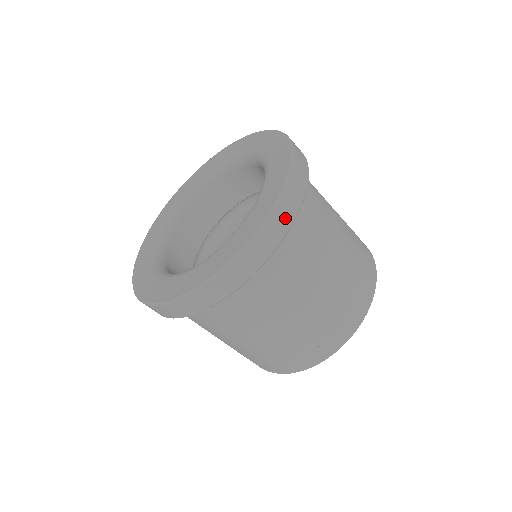
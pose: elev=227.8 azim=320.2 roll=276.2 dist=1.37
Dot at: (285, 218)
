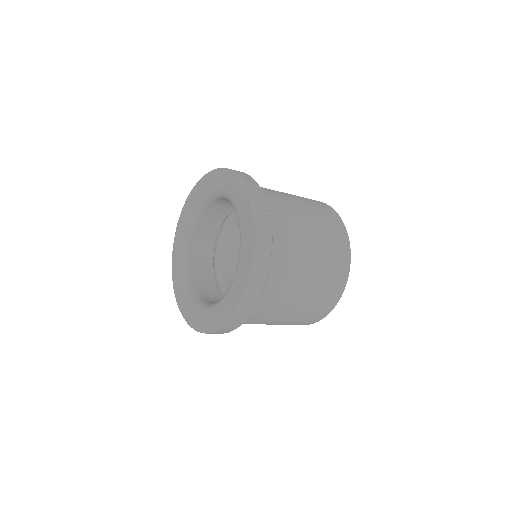
Dot at: (215, 333)
